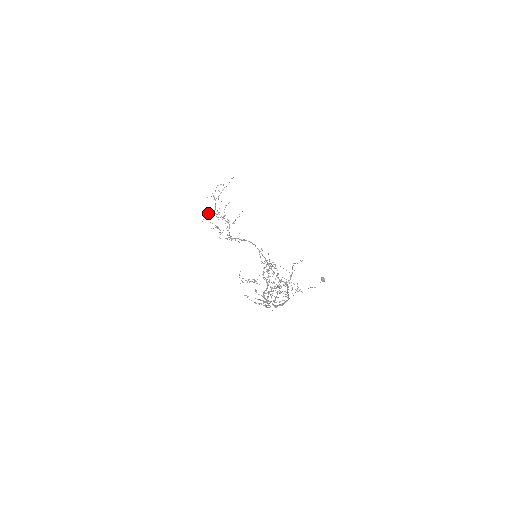
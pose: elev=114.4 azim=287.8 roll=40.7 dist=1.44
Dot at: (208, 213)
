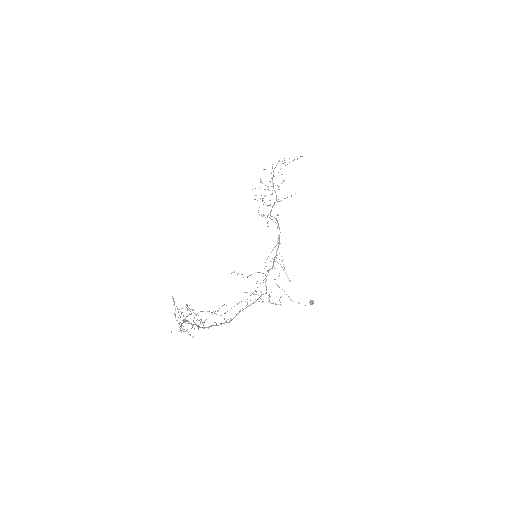
Dot at: occluded
